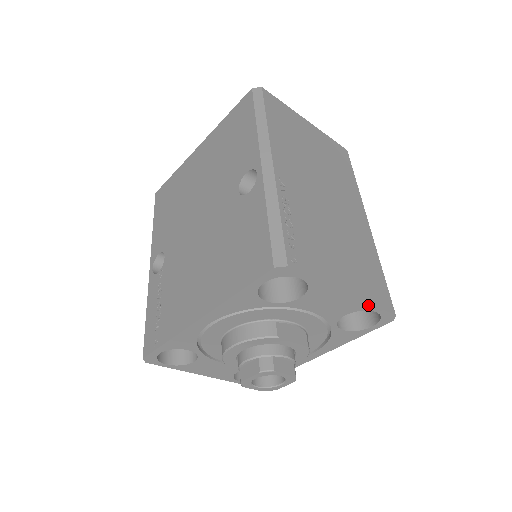
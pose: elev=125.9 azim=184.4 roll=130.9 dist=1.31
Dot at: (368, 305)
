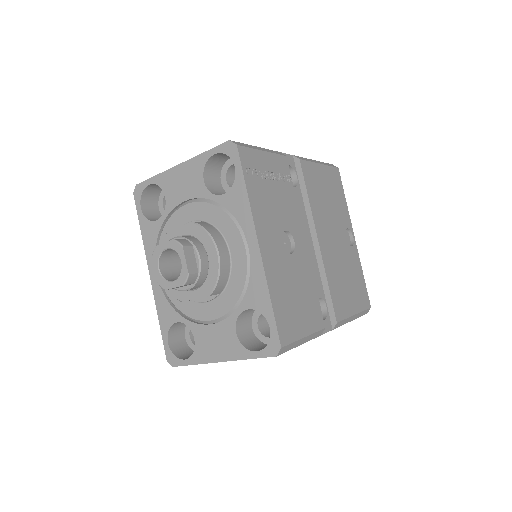
Dot at: (201, 157)
